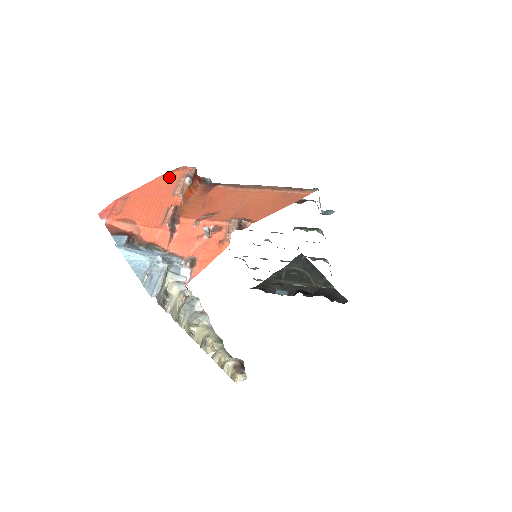
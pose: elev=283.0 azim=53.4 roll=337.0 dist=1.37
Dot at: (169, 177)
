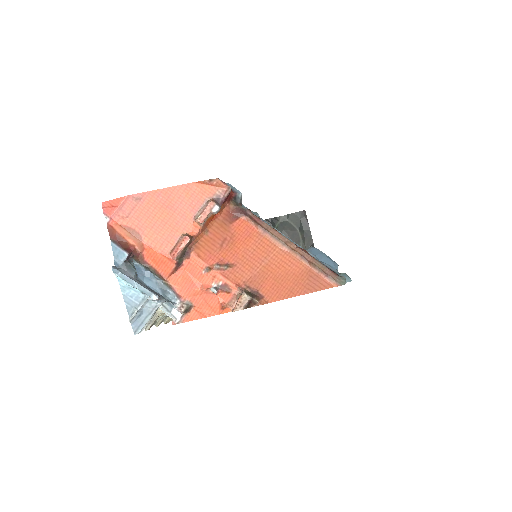
Dot at: (197, 190)
